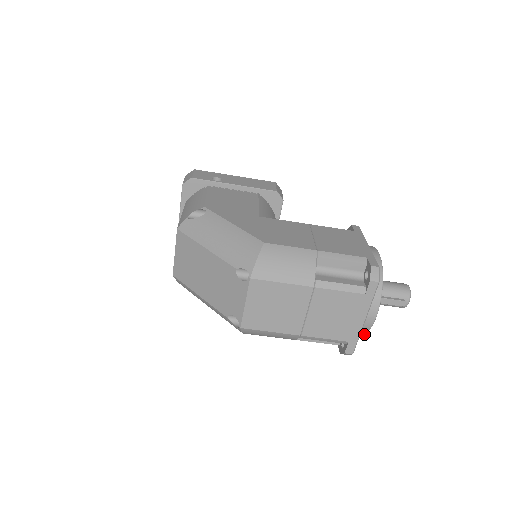
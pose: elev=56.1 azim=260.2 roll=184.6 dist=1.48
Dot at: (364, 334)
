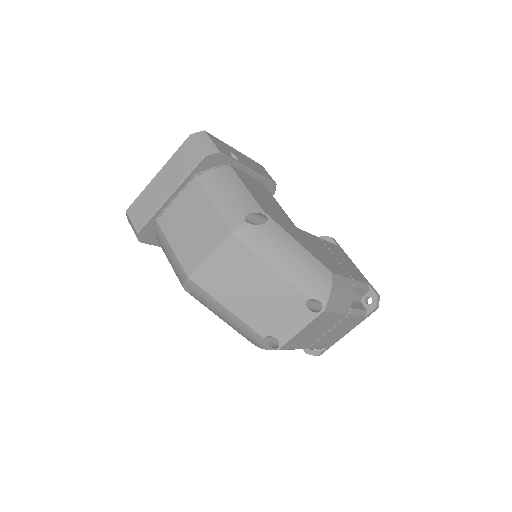
Dot at: occluded
